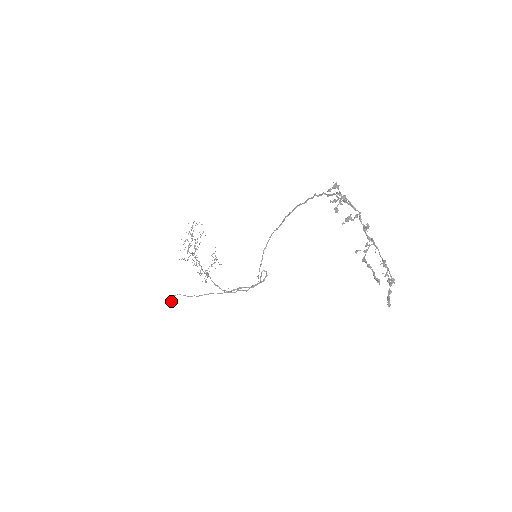
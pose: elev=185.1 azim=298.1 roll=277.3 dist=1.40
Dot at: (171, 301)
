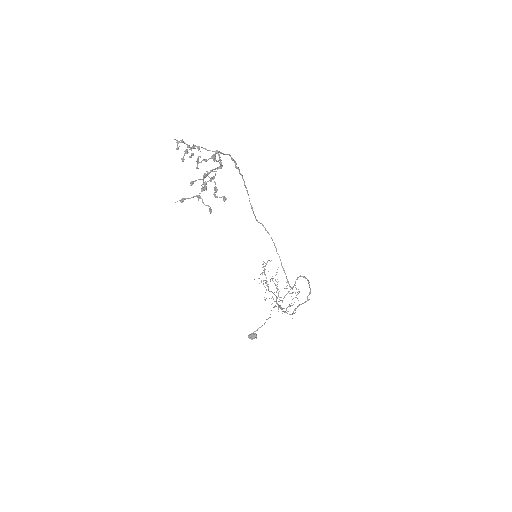
Dot at: (252, 338)
